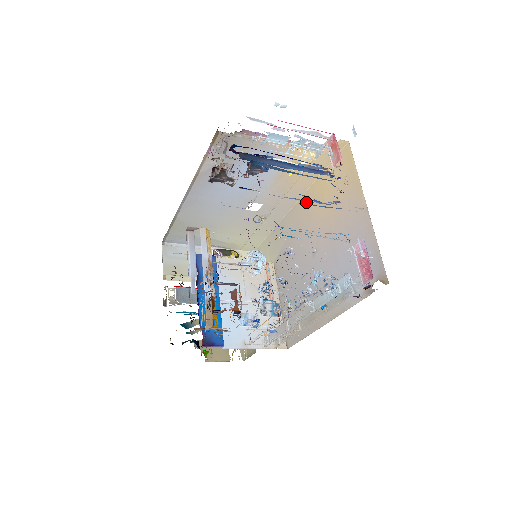
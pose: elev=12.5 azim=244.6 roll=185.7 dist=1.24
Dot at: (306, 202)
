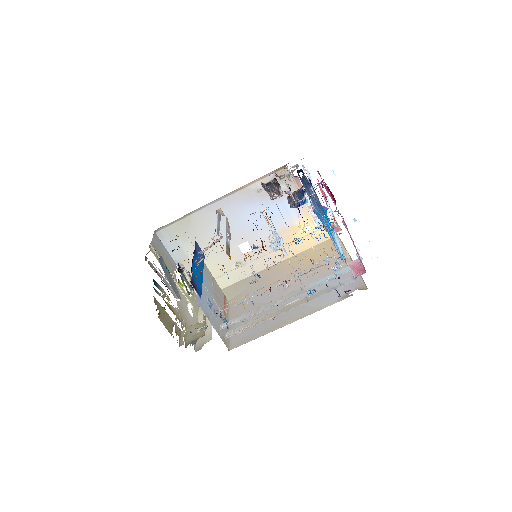
Dot at: (284, 264)
